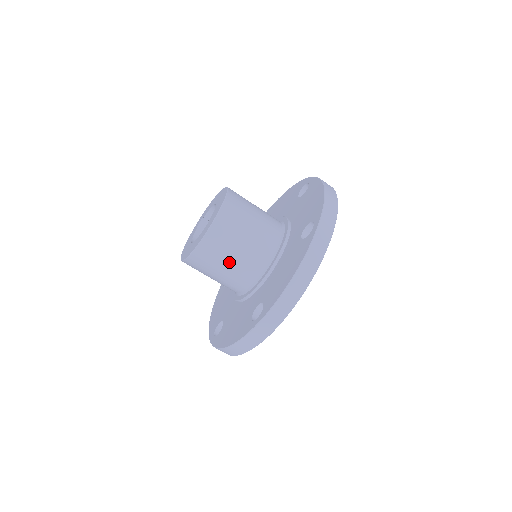
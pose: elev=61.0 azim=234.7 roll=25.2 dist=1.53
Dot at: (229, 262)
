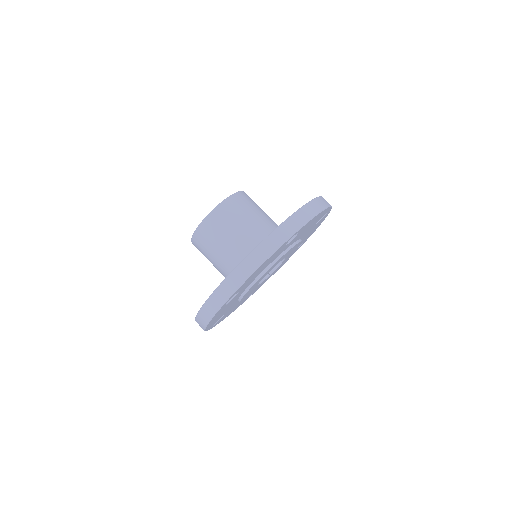
Dot at: (220, 247)
